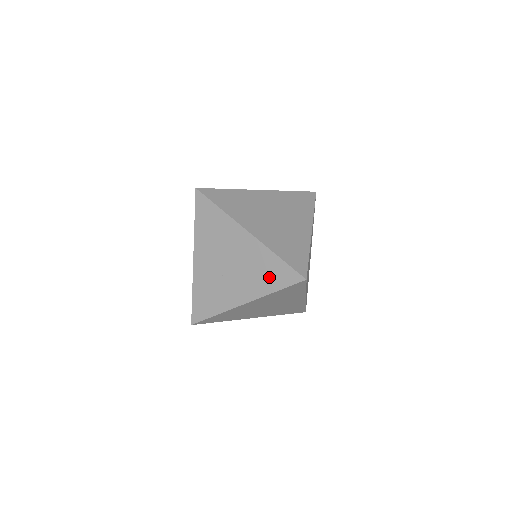
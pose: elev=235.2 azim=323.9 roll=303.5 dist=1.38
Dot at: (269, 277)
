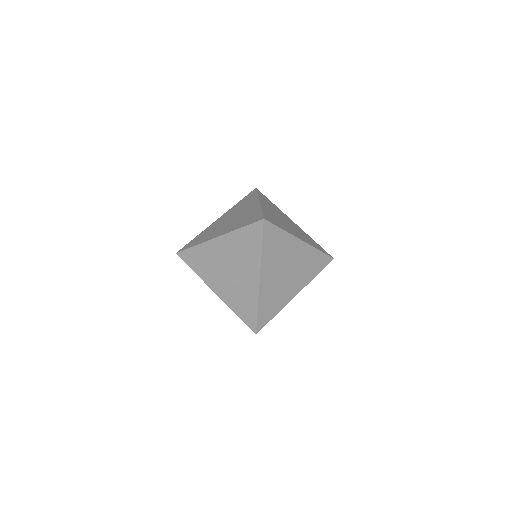
Dot at: (250, 246)
